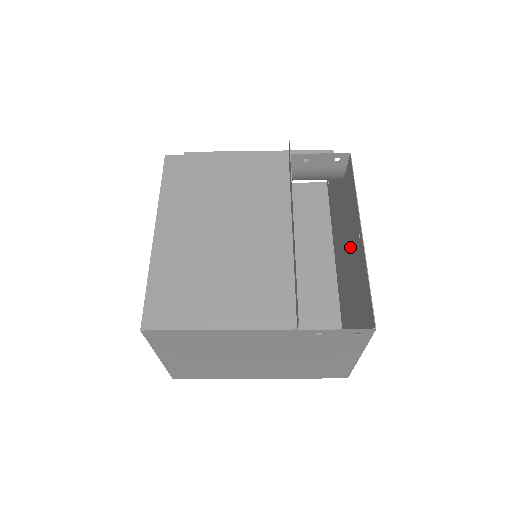
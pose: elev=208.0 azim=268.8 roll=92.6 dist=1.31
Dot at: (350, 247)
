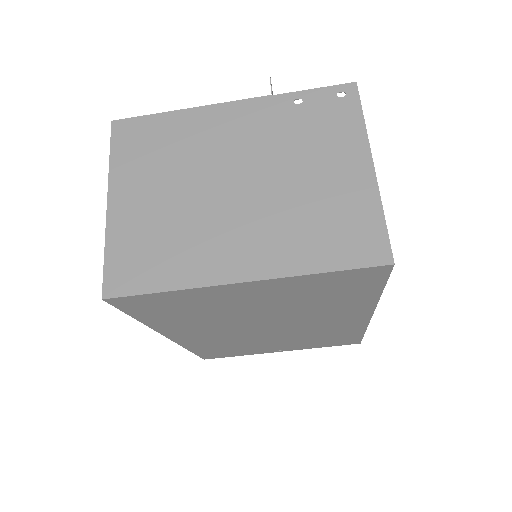
Dot at: occluded
